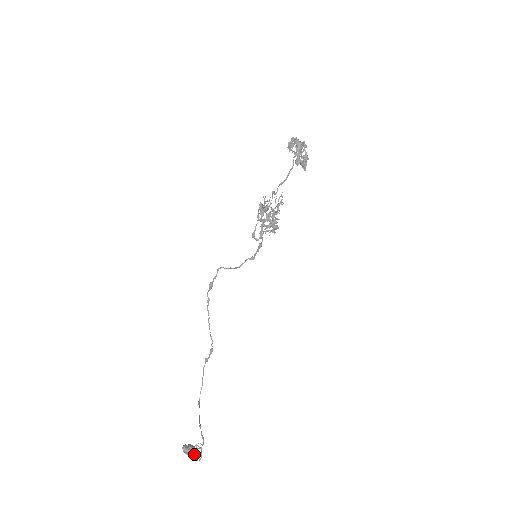
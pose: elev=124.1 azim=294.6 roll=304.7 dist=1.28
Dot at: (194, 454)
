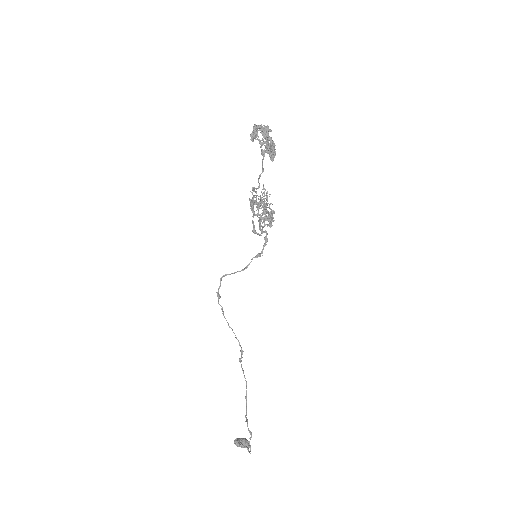
Dot at: (245, 447)
